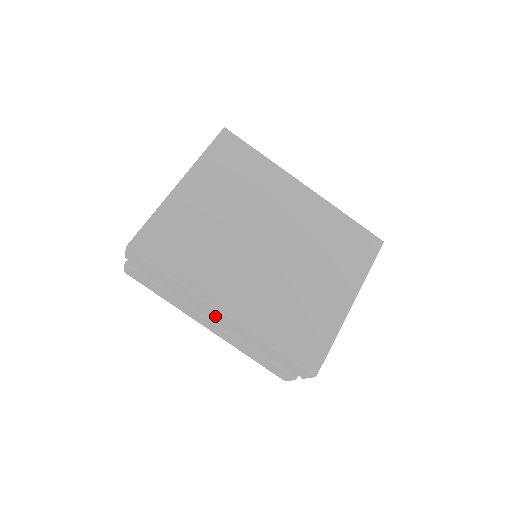
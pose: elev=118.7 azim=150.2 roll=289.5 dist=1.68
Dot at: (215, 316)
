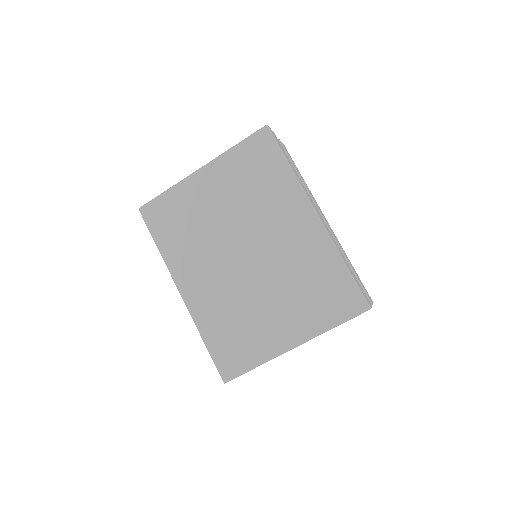
Dot at: occluded
